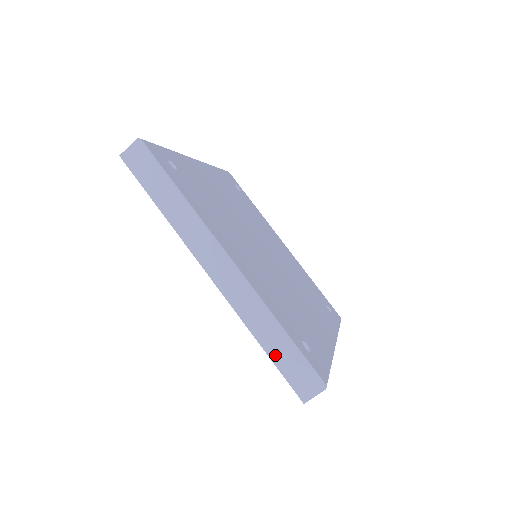
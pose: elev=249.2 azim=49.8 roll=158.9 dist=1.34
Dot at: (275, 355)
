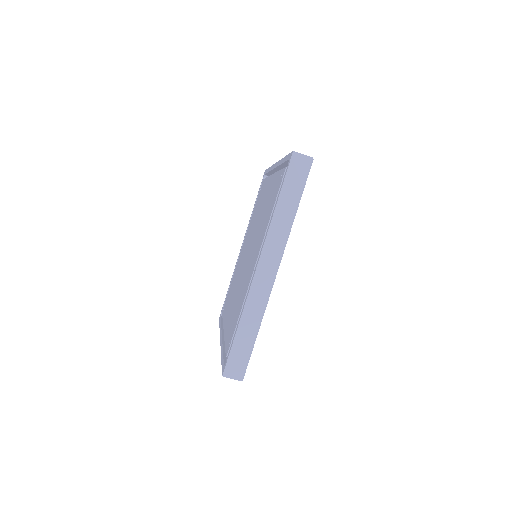
Dot at: (239, 340)
